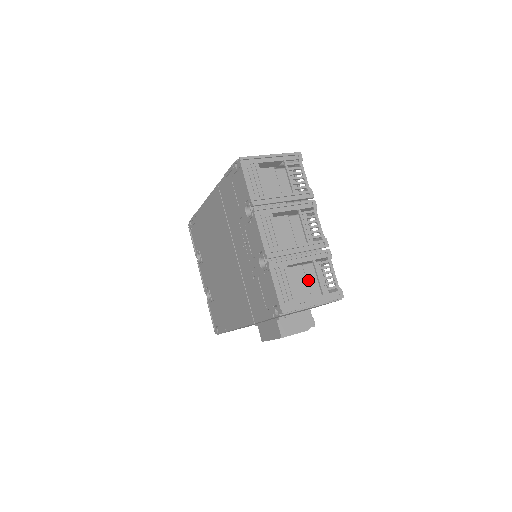
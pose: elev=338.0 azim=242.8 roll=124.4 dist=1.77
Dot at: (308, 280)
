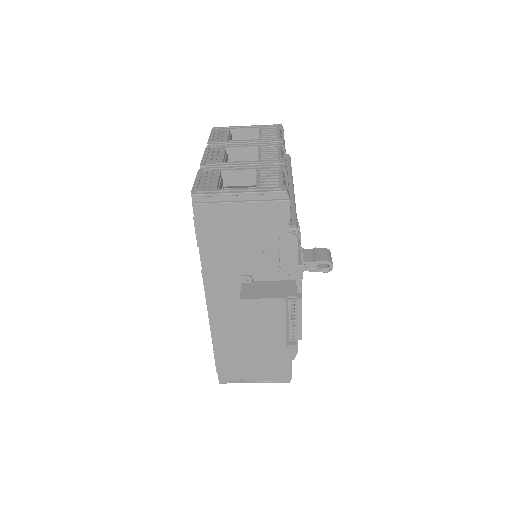
Dot at: occluded
